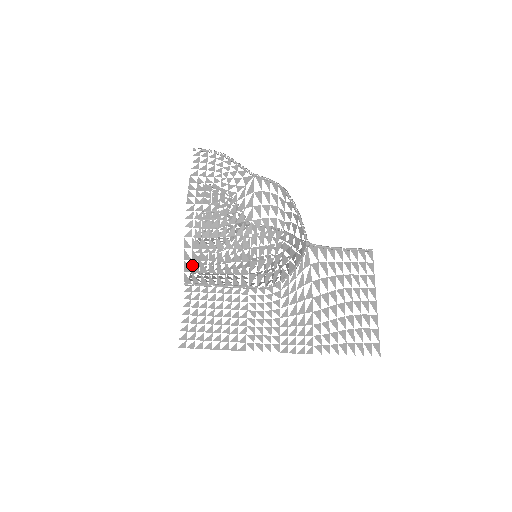
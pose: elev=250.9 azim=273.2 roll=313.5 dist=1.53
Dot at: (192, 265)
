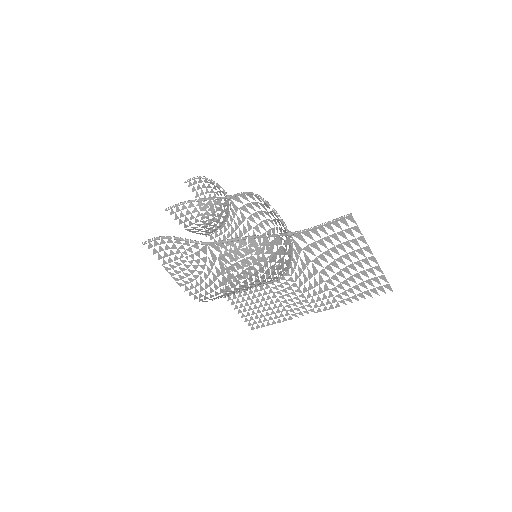
Dot at: occluded
